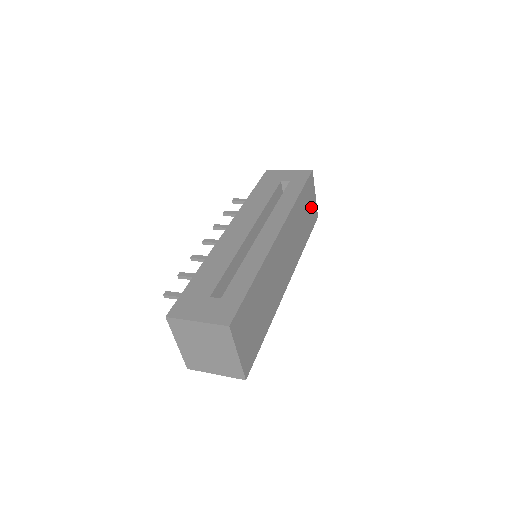
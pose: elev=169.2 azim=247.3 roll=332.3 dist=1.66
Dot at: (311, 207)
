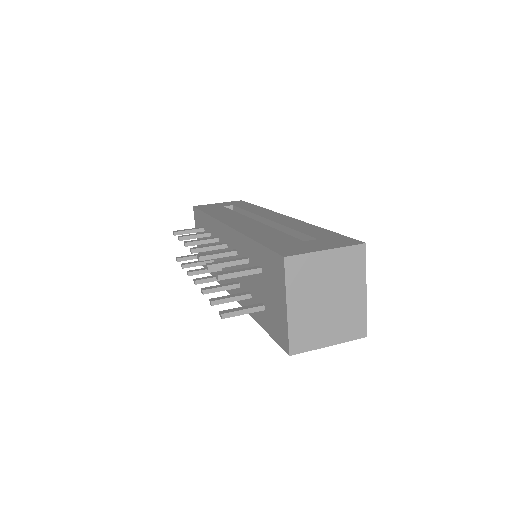
Dot at: occluded
